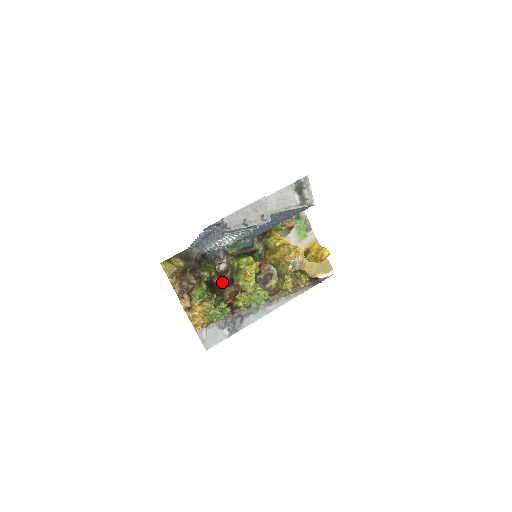
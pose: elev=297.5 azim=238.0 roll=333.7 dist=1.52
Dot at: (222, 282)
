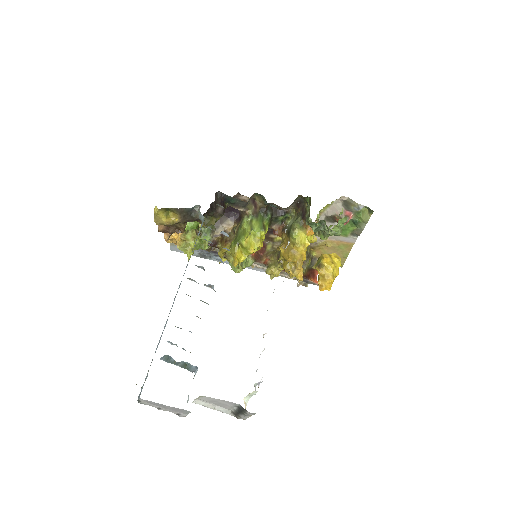
Dot at: (231, 209)
